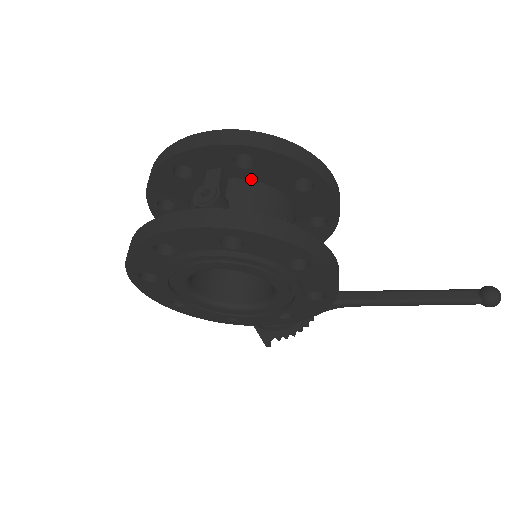
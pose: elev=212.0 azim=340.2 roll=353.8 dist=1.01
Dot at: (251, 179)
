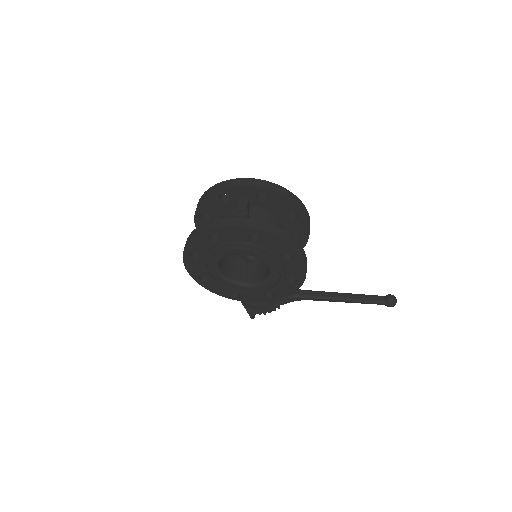
Dot at: (263, 208)
